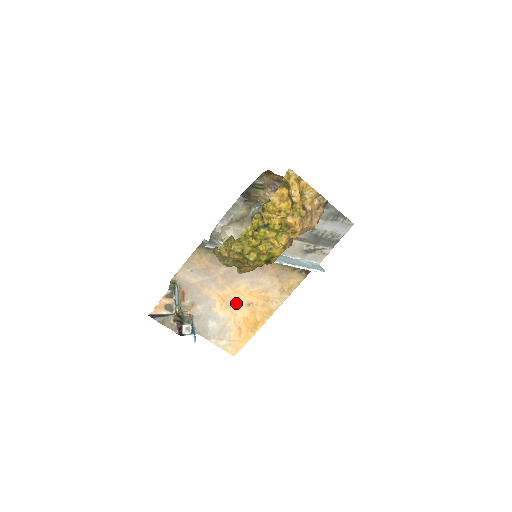
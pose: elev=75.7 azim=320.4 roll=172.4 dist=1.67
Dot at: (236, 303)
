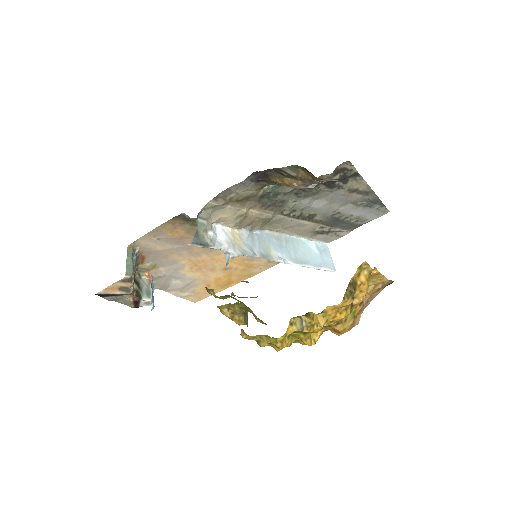
Dot at: (210, 267)
